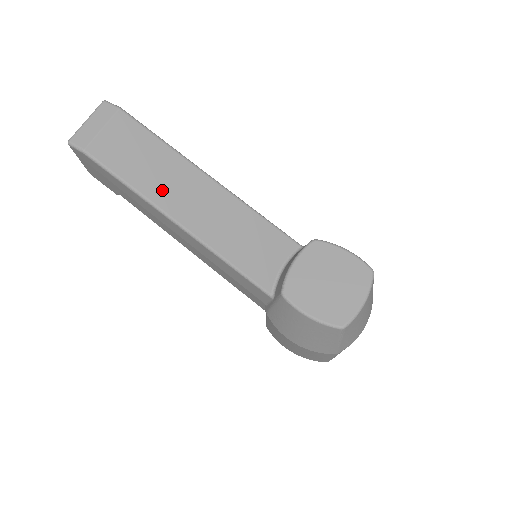
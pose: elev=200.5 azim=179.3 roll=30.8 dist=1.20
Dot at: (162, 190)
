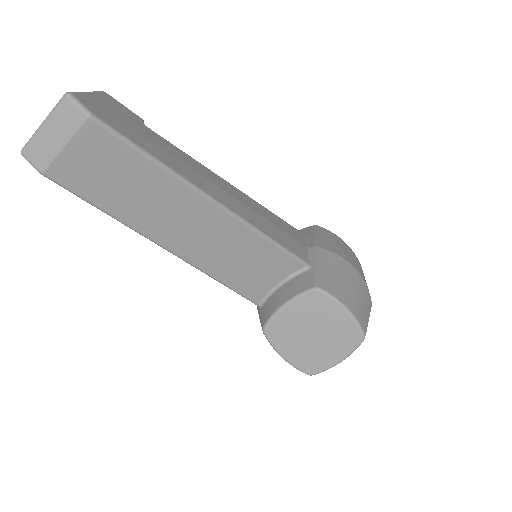
Dot at: (146, 216)
